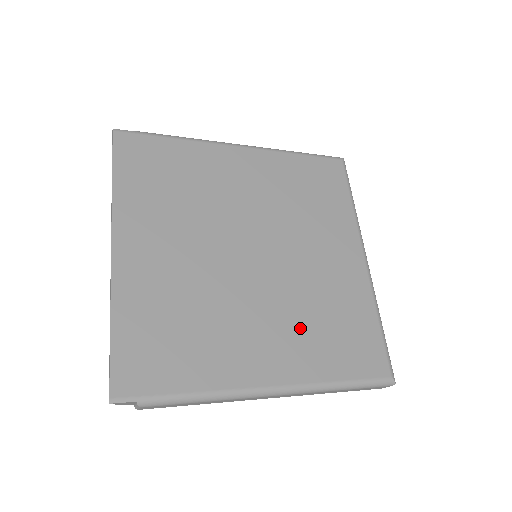
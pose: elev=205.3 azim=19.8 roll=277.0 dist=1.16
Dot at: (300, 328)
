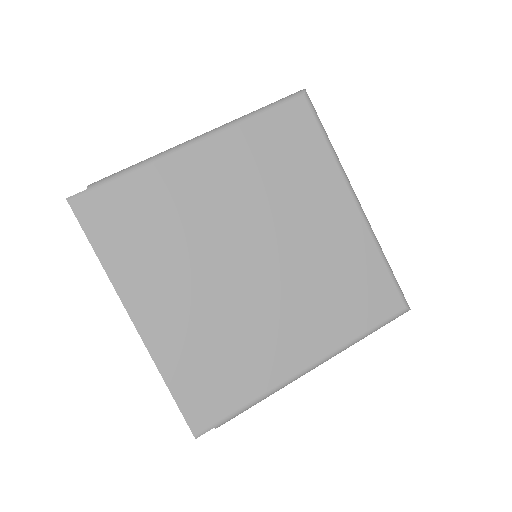
Dot at: (317, 306)
